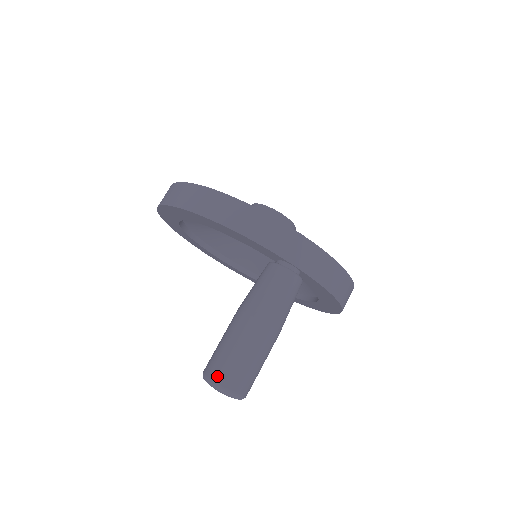
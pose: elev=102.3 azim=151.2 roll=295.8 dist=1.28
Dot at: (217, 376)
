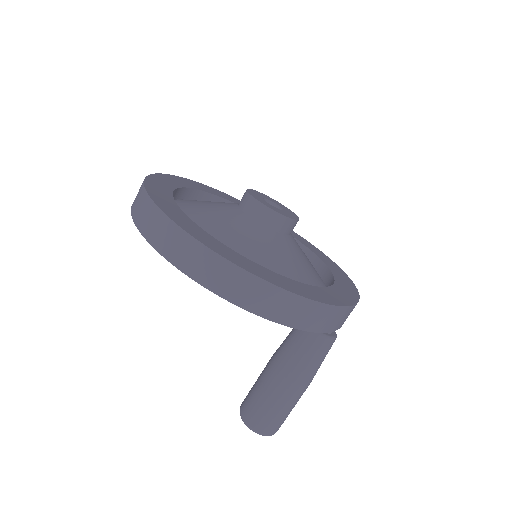
Dot at: (265, 430)
